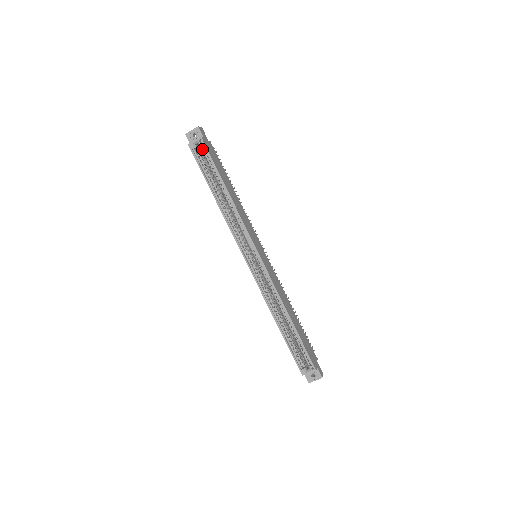
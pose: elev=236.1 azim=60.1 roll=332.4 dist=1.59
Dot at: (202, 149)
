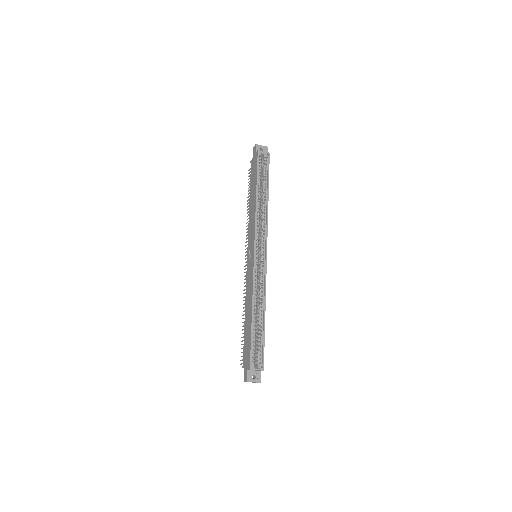
Dot at: (264, 160)
